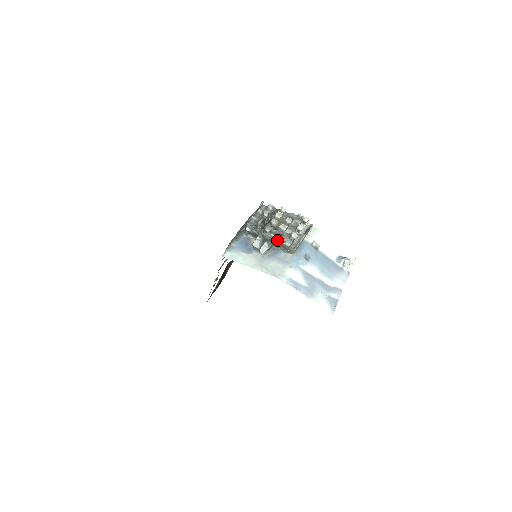
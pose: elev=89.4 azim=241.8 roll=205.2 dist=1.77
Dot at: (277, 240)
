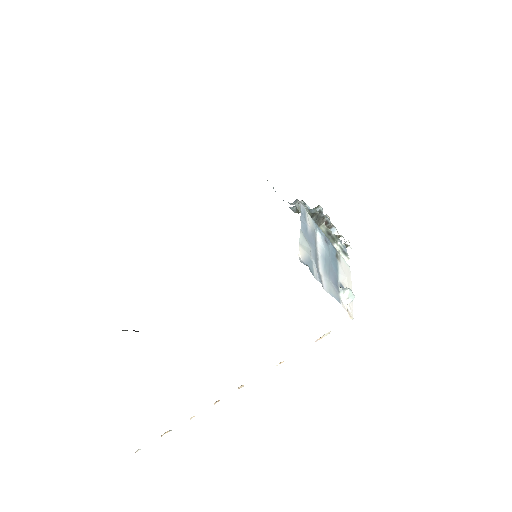
Dot at: (319, 215)
